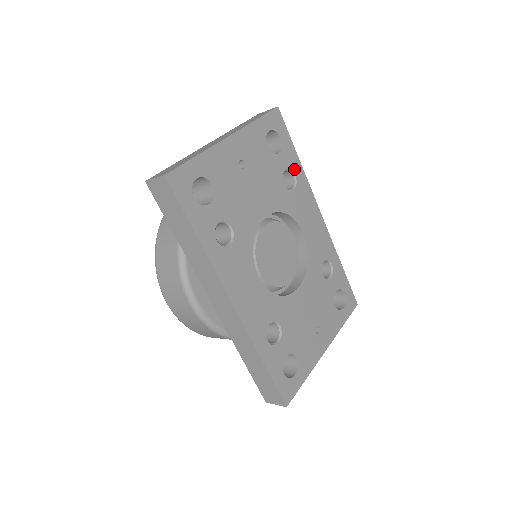
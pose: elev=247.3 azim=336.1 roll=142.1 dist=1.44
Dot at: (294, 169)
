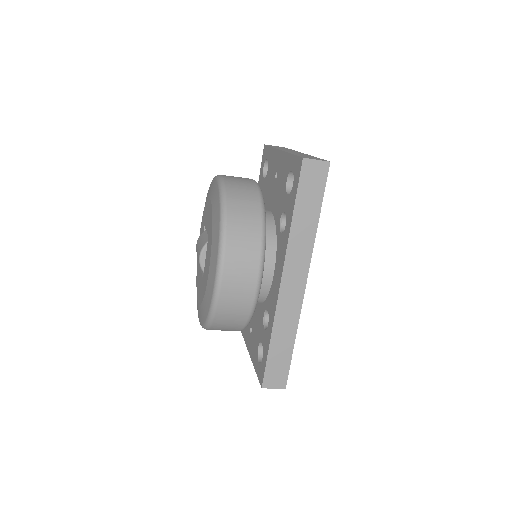
Dot at: occluded
